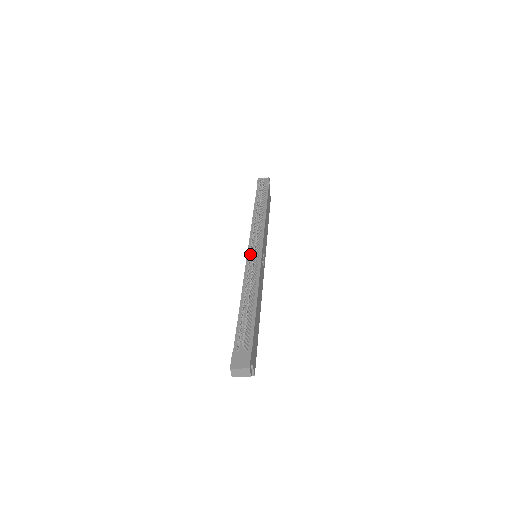
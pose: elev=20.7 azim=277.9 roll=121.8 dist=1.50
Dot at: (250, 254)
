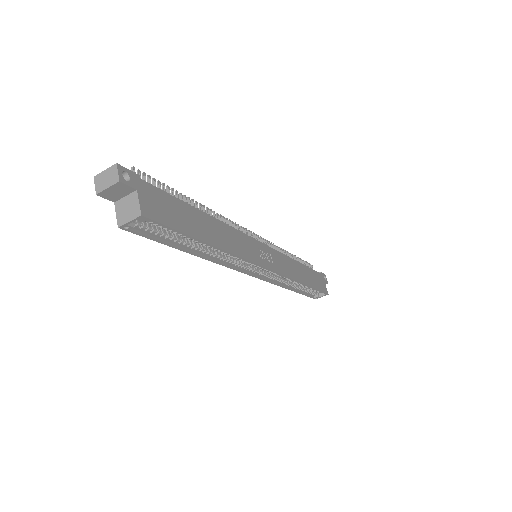
Dot at: occluded
